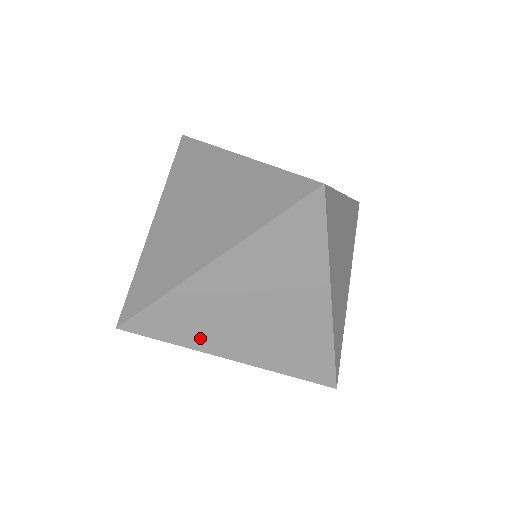
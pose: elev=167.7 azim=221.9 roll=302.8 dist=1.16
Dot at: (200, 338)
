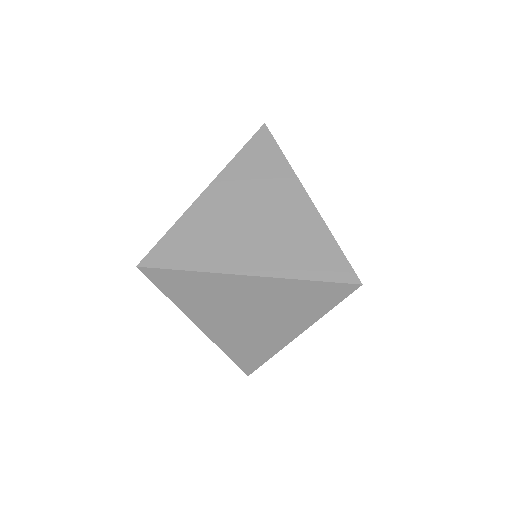
Dot at: (191, 306)
